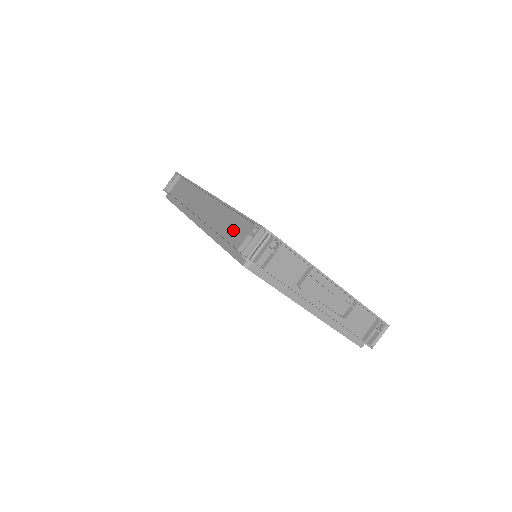
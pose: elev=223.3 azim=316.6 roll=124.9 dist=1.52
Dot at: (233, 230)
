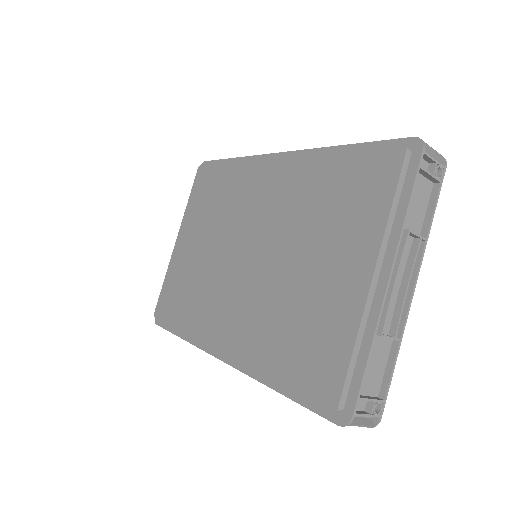
Dot at: occluded
